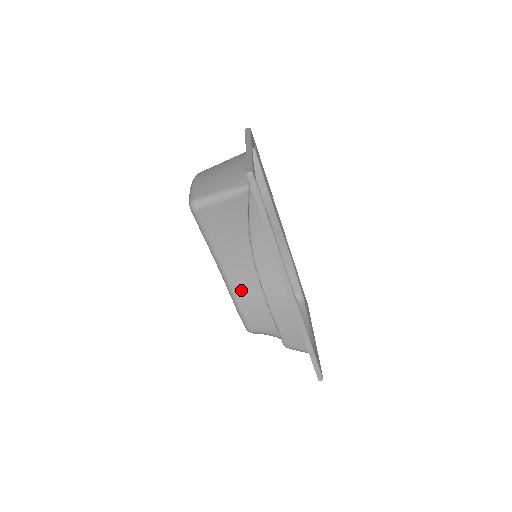
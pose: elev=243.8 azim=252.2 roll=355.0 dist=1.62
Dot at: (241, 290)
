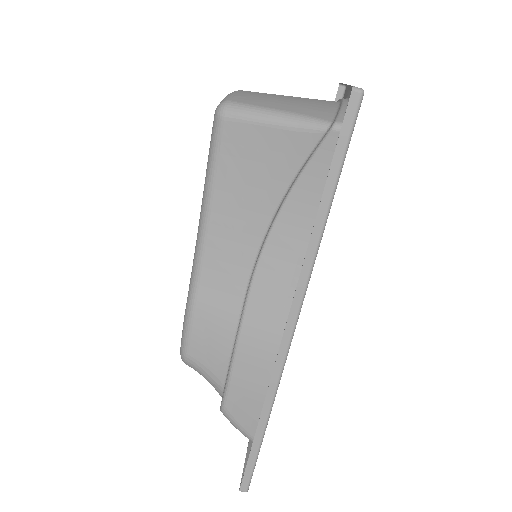
Dot at: (211, 288)
